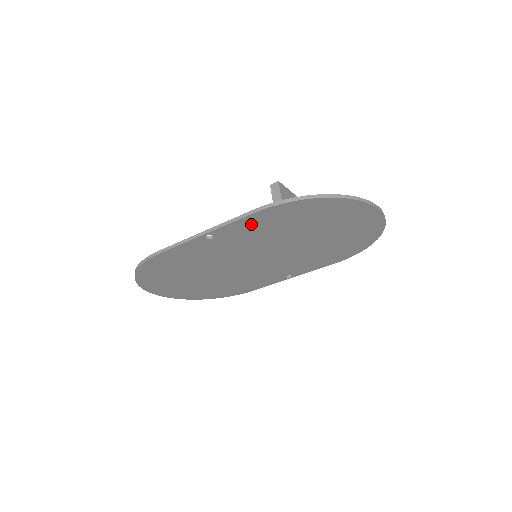
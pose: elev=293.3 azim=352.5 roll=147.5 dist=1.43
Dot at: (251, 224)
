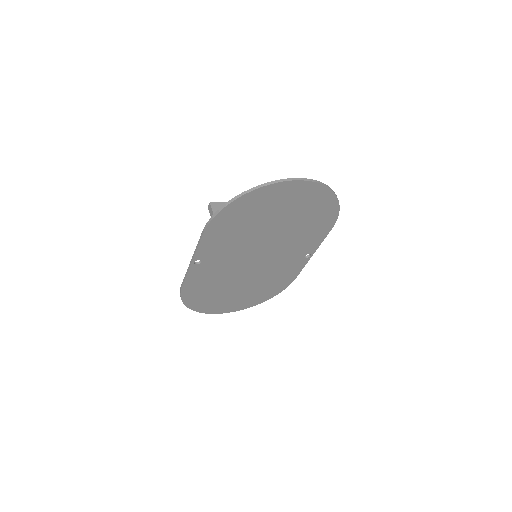
Dot at: (213, 241)
